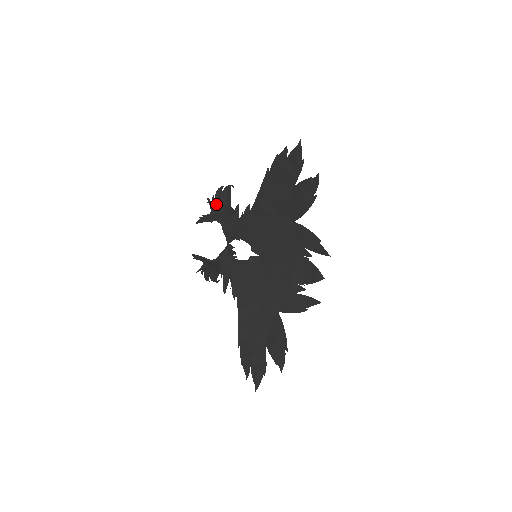
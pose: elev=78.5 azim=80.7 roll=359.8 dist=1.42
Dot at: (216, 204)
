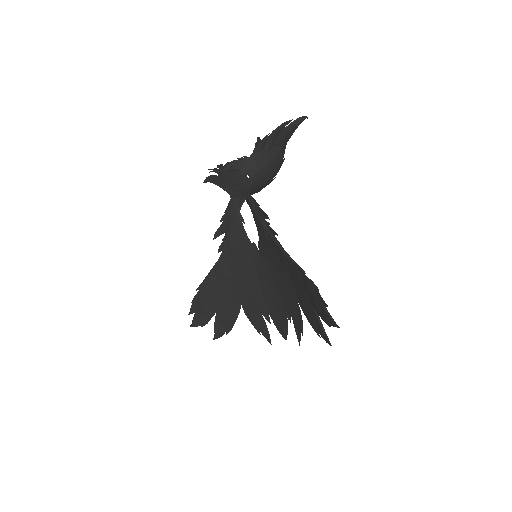
Dot at: (265, 144)
